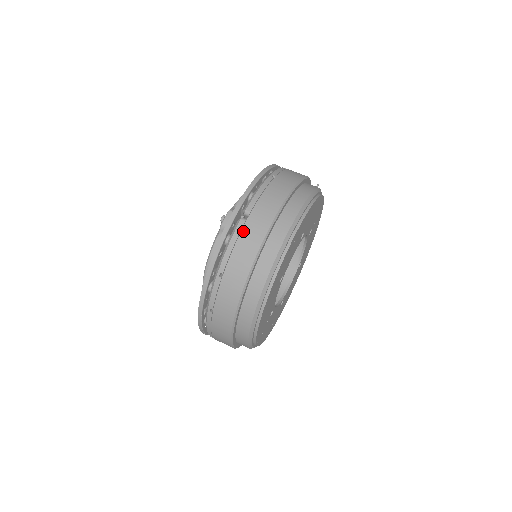
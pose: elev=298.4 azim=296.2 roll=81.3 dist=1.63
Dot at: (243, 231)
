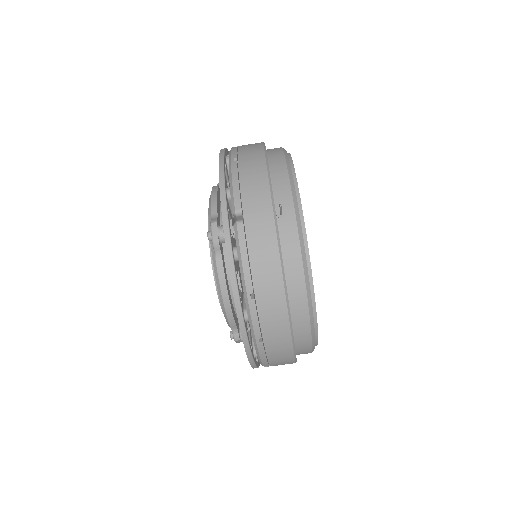
Dot at: occluded
